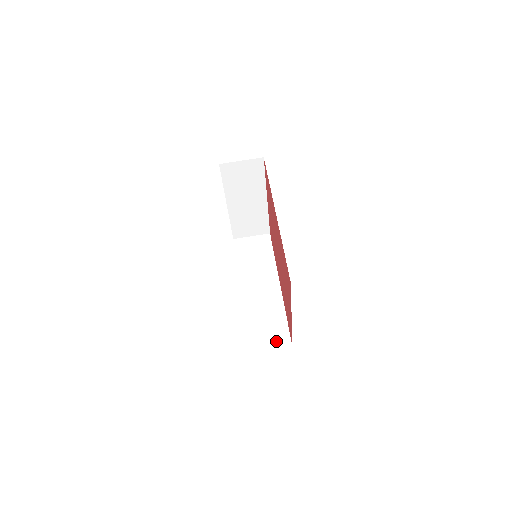
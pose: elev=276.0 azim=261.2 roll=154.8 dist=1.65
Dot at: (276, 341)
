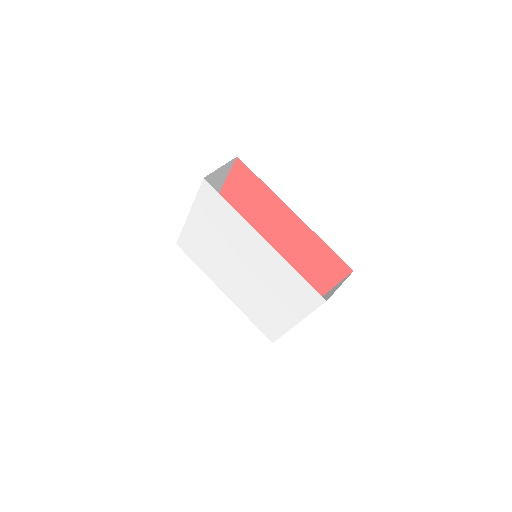
Dot at: occluded
